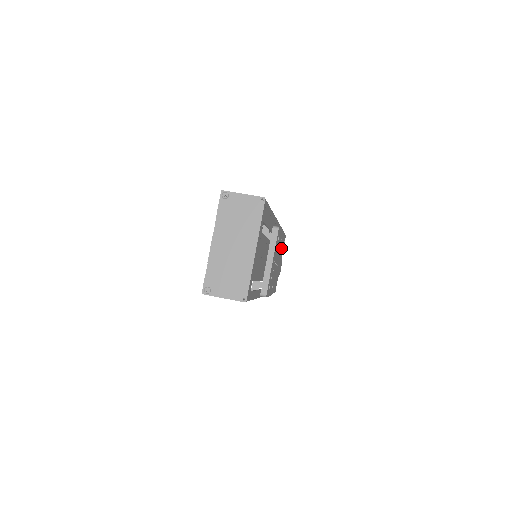
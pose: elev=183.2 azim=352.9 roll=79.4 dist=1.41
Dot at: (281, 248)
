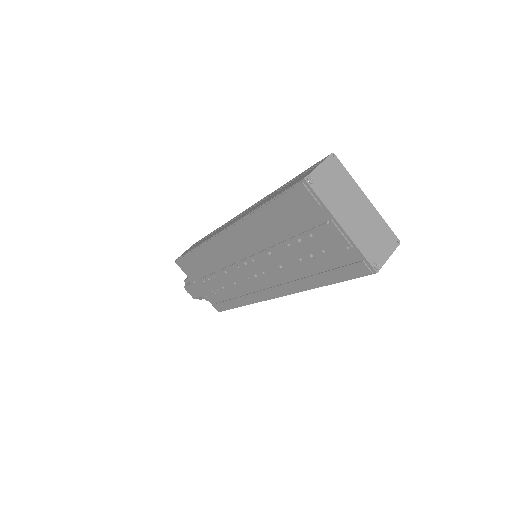
Dot at: occluded
